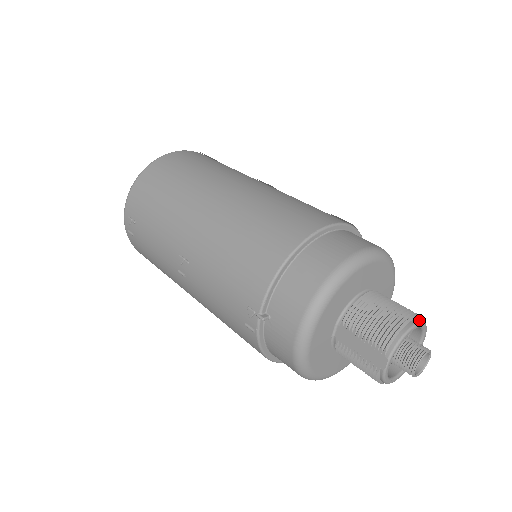
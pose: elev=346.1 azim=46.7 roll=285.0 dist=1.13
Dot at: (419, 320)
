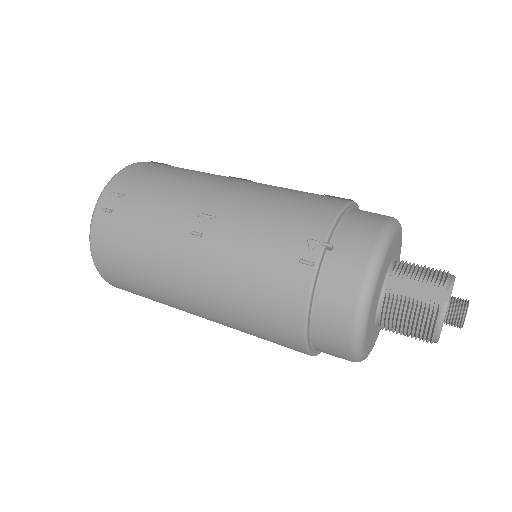
Dot at: occluded
